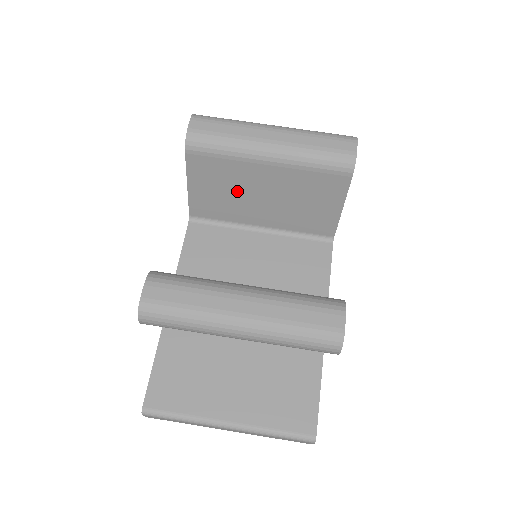
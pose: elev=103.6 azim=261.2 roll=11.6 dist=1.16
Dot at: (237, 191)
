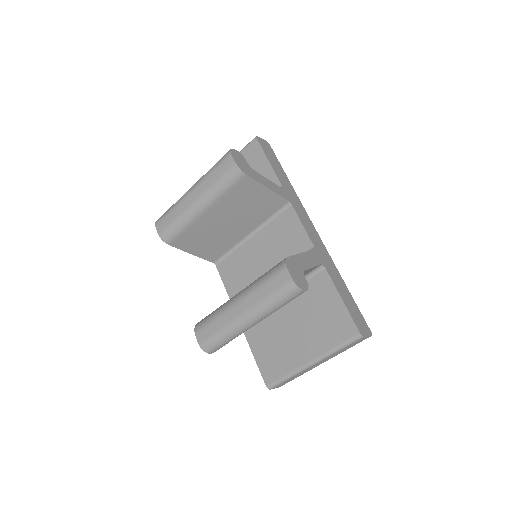
Dot at: (213, 234)
